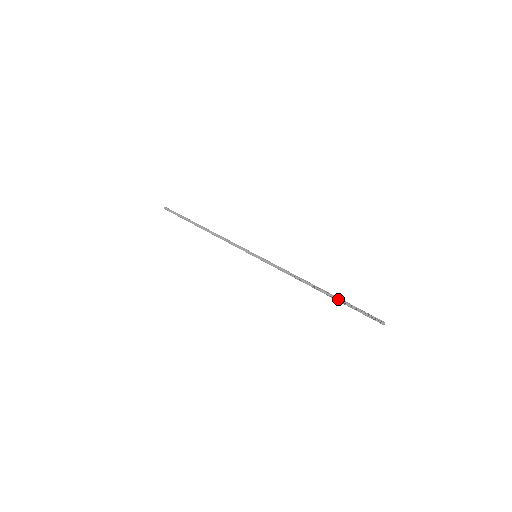
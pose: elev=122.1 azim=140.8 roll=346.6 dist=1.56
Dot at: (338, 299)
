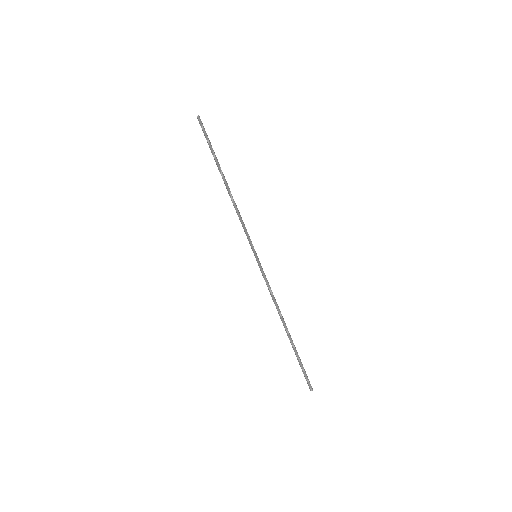
Dot at: (294, 349)
